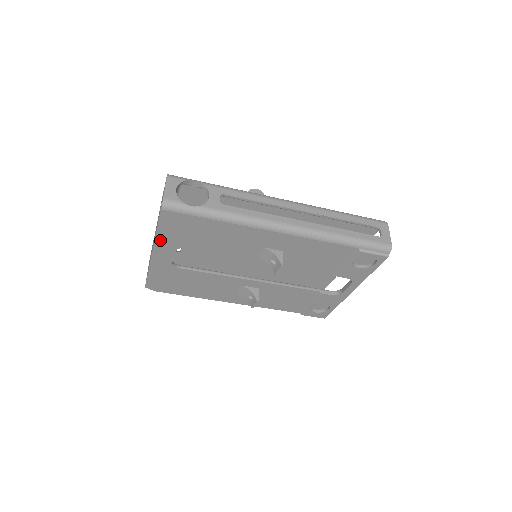
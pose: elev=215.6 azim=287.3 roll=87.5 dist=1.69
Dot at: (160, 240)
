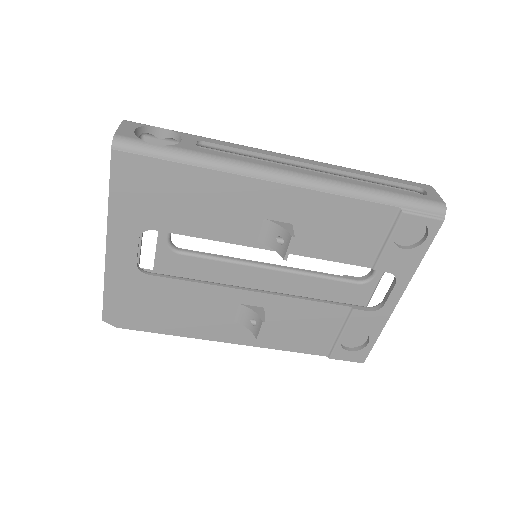
Dot at: (115, 216)
